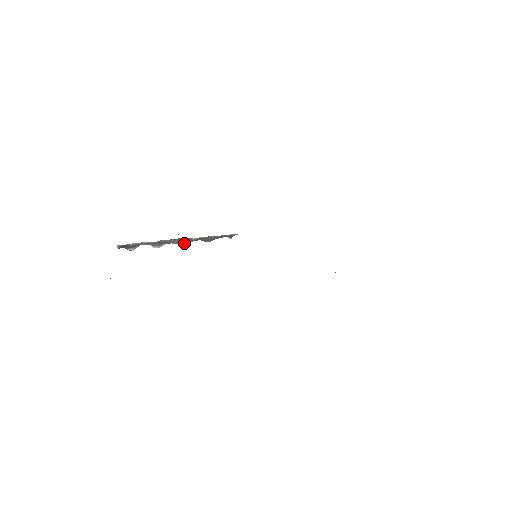
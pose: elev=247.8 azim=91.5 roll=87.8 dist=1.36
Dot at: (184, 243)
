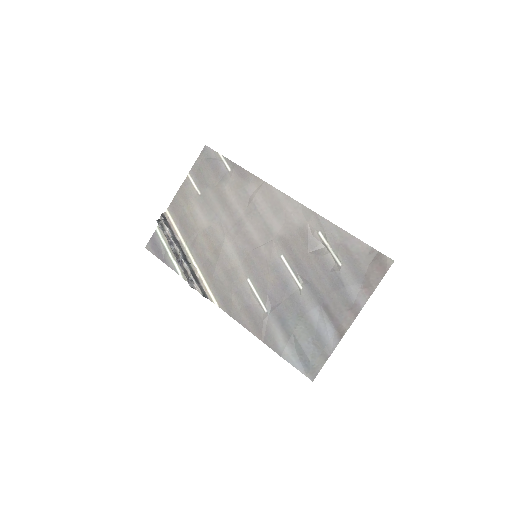
Dot at: (183, 259)
